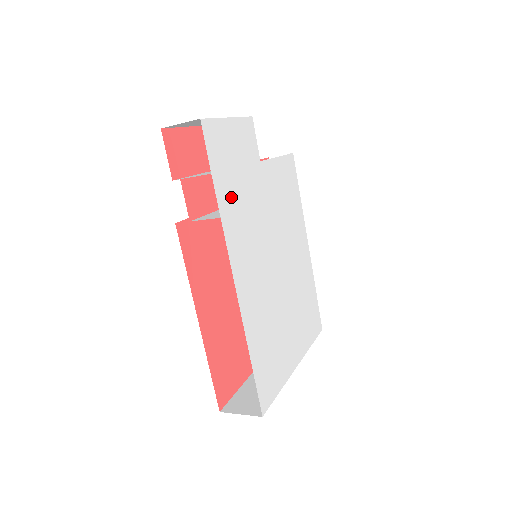
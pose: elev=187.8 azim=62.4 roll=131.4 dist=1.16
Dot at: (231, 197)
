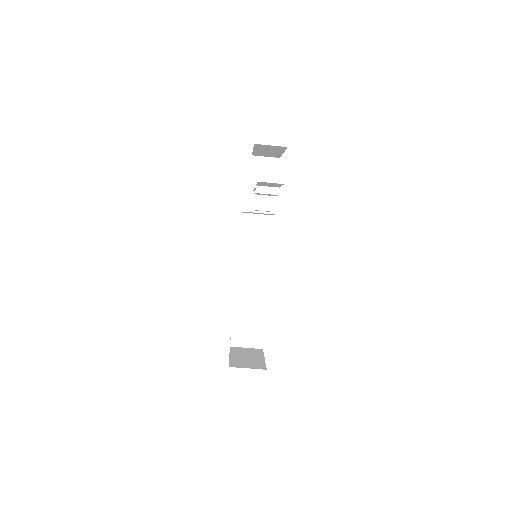
Dot at: occluded
